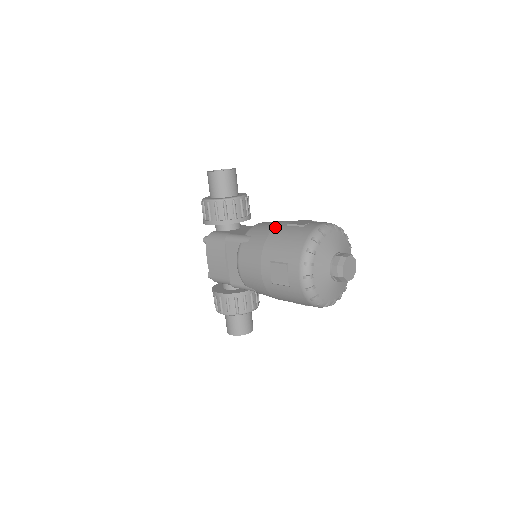
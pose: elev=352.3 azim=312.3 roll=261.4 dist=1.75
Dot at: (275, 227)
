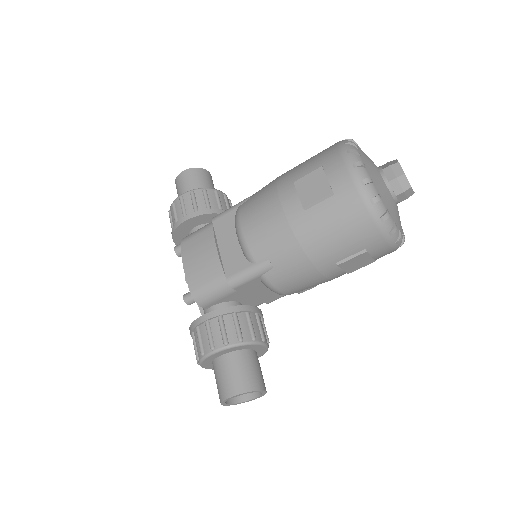
Dot at: occluded
